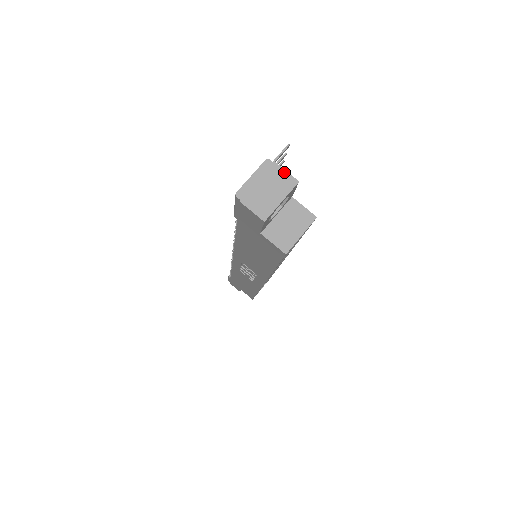
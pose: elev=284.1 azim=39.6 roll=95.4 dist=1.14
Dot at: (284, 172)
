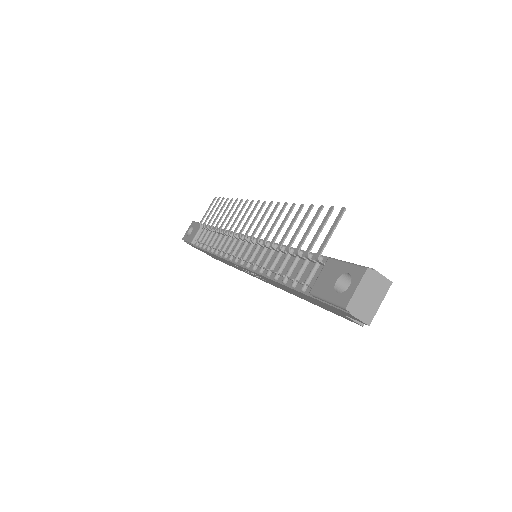
Dot at: (381, 277)
